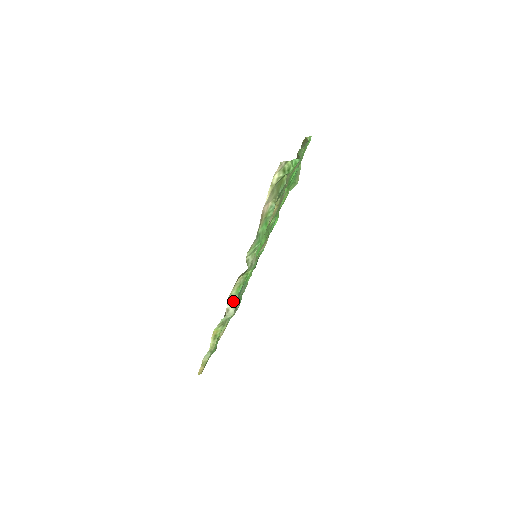
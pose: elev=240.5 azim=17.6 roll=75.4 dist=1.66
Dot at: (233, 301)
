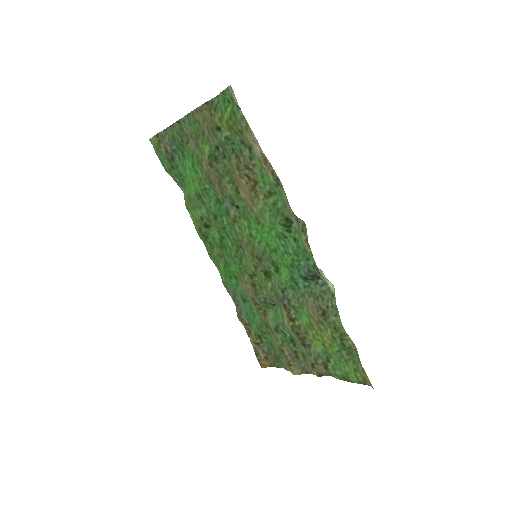
Dot at: (322, 274)
